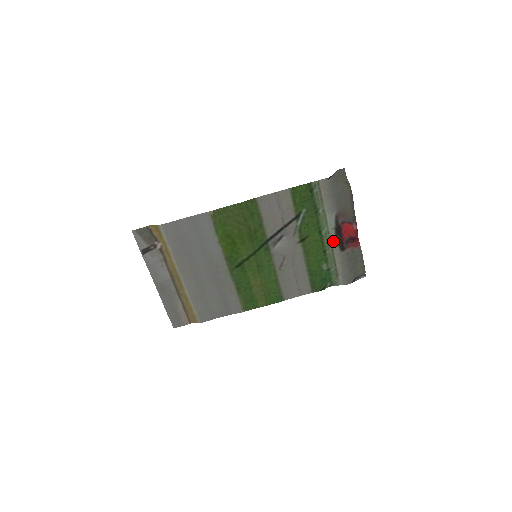
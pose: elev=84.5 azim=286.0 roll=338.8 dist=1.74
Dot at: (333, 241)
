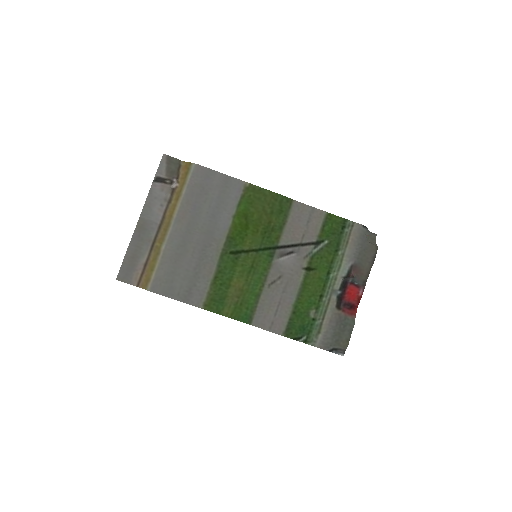
Dot at: (334, 292)
